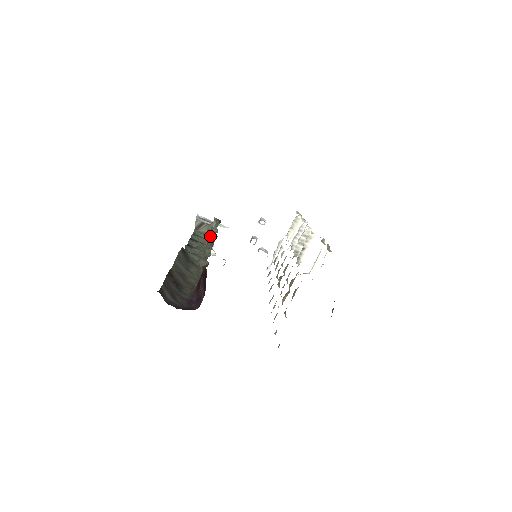
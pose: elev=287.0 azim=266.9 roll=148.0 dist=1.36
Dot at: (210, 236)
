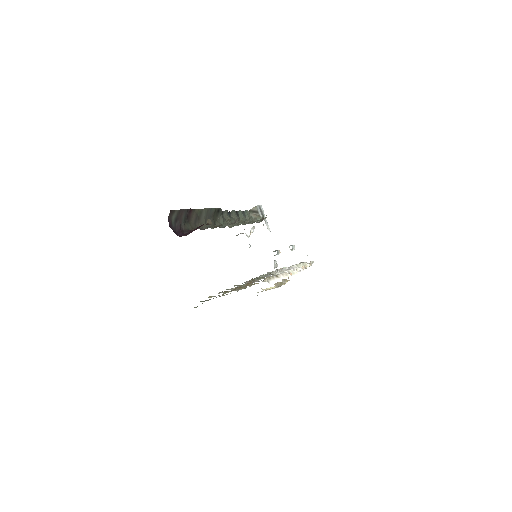
Dot at: (242, 219)
